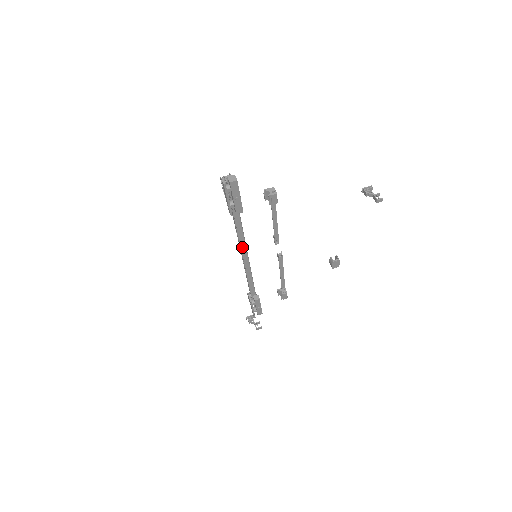
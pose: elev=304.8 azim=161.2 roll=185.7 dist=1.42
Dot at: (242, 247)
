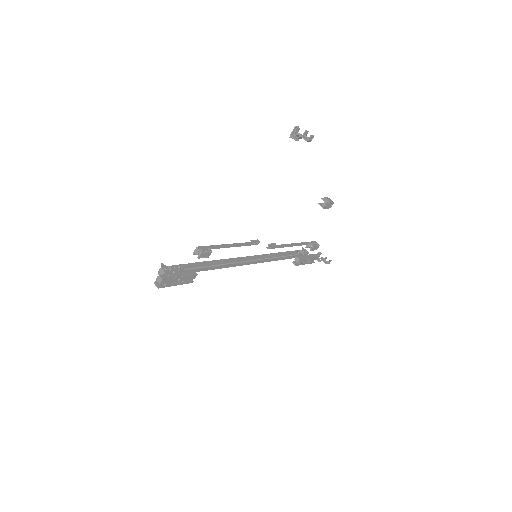
Dot at: (236, 265)
